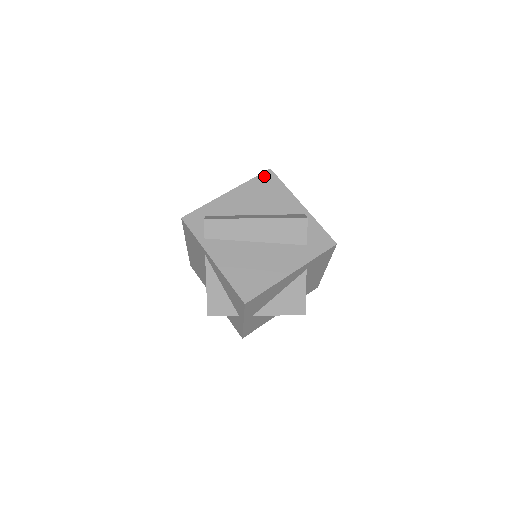
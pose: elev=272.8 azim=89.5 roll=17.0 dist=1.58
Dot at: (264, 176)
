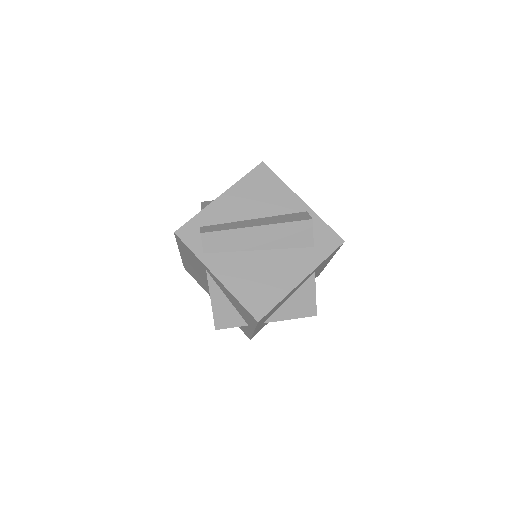
Dot at: (257, 171)
